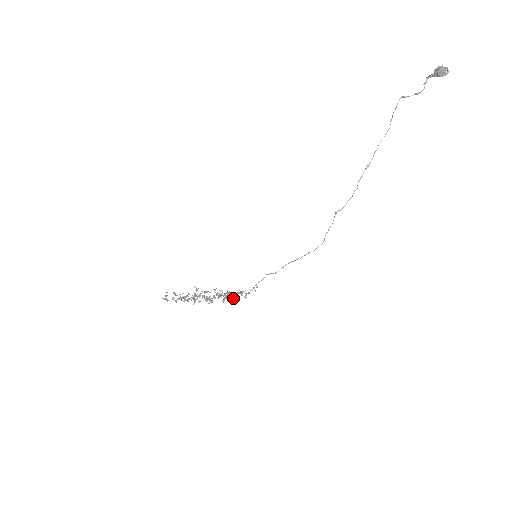
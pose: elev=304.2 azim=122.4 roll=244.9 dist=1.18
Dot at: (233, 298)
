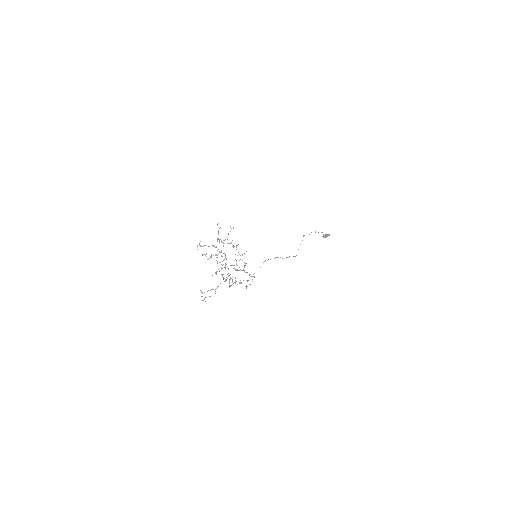
Dot at: occluded
